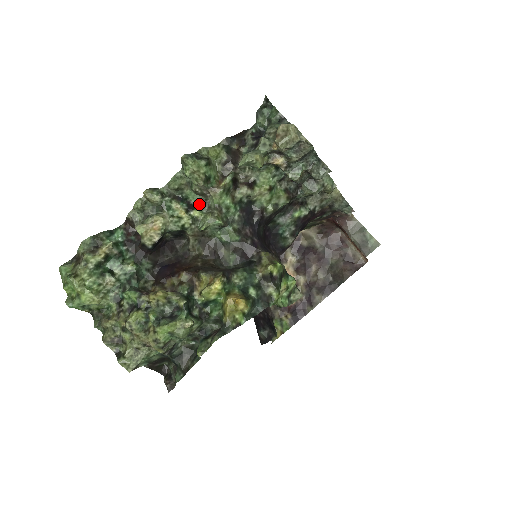
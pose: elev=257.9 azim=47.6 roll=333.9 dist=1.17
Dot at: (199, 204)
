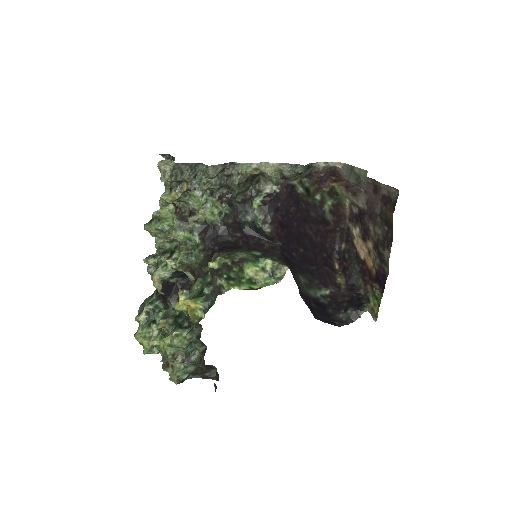
Dot at: (177, 248)
